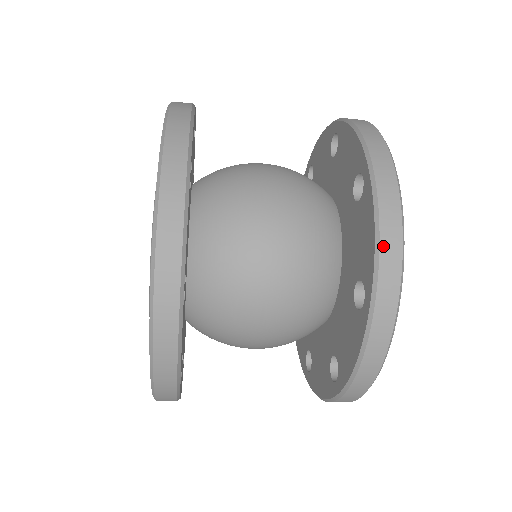
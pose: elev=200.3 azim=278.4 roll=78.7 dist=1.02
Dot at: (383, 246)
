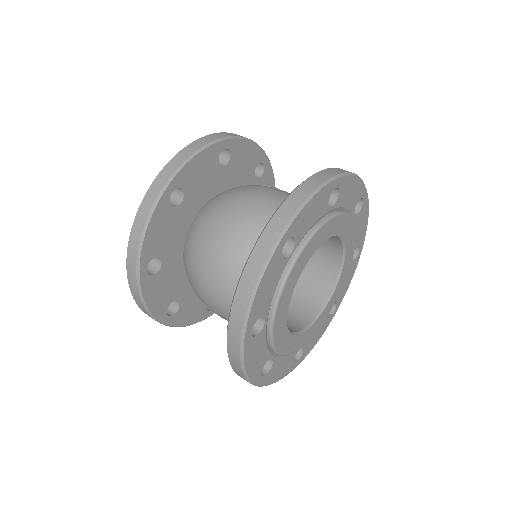
Dot at: (238, 292)
